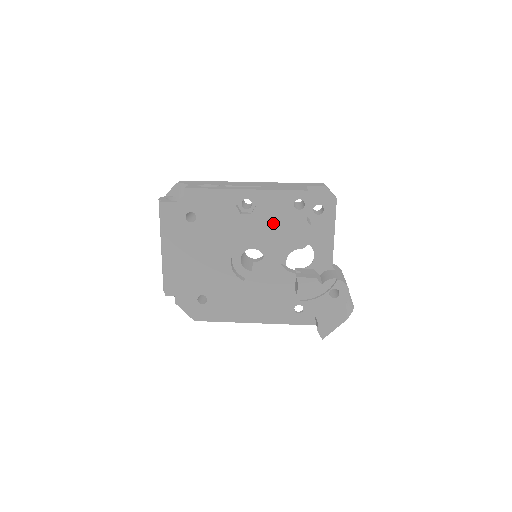
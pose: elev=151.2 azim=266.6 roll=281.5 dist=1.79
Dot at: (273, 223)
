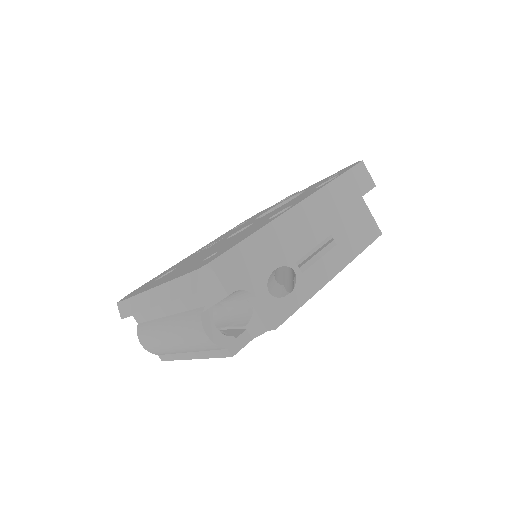
Dot at: occluded
